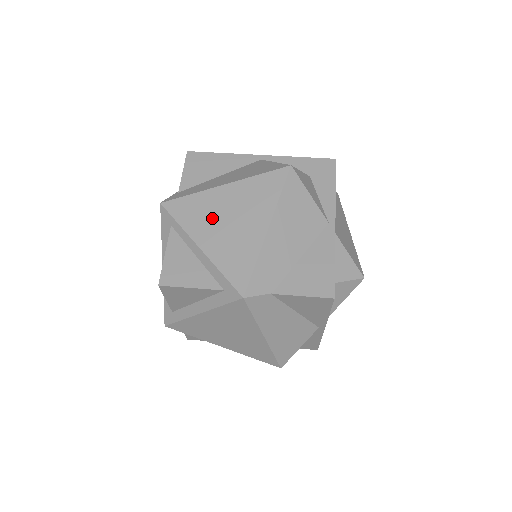
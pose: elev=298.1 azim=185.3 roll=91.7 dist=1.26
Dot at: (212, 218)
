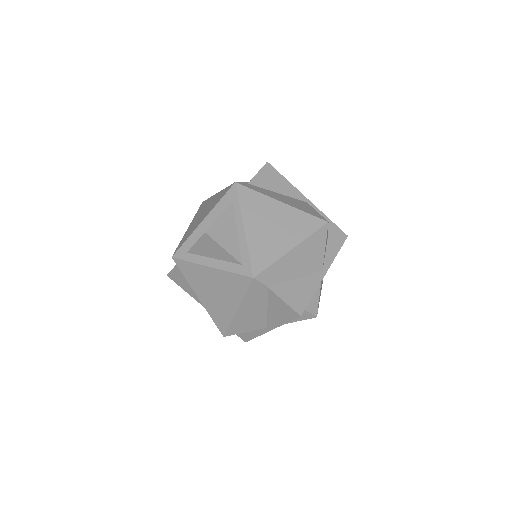
Dot at: (263, 216)
